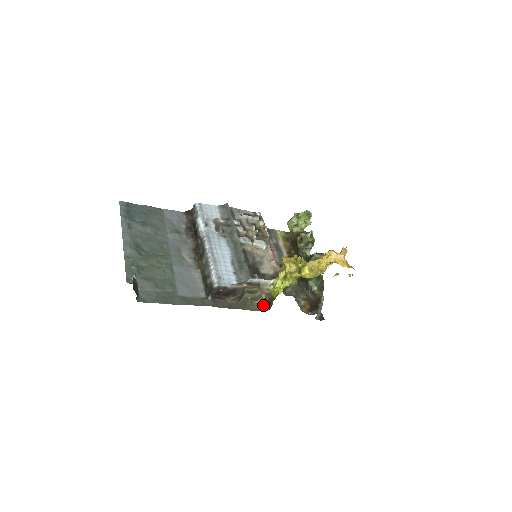
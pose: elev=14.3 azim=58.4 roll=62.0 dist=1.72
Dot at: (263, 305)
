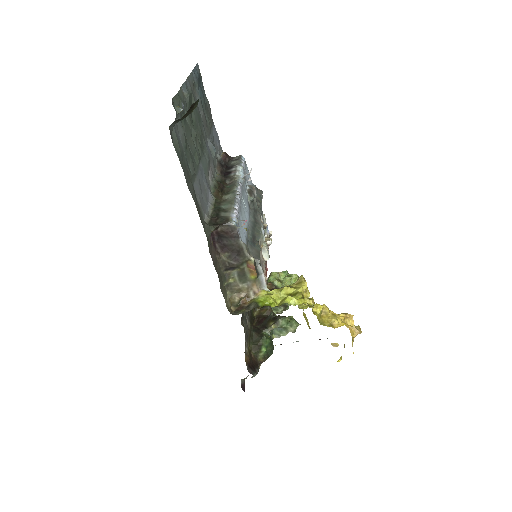
Dot at: (231, 304)
